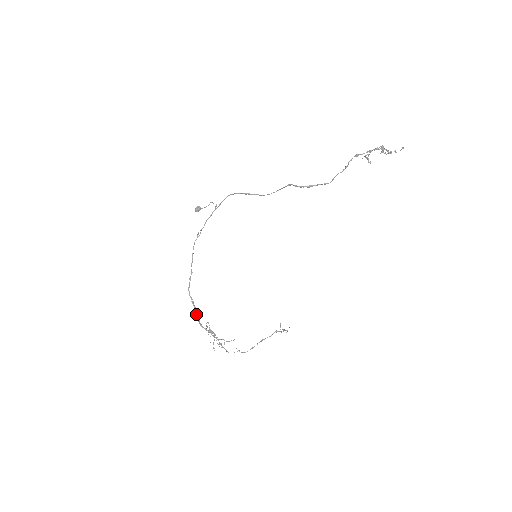
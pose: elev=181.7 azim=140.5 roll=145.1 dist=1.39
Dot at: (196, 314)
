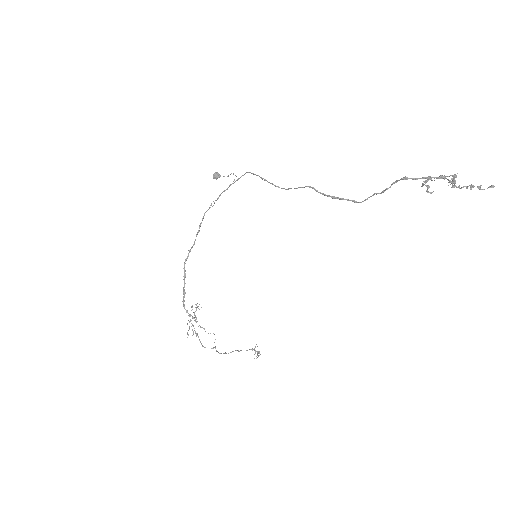
Dot at: (183, 291)
